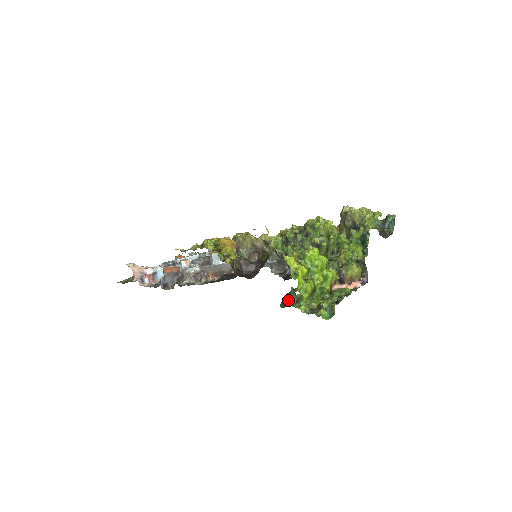
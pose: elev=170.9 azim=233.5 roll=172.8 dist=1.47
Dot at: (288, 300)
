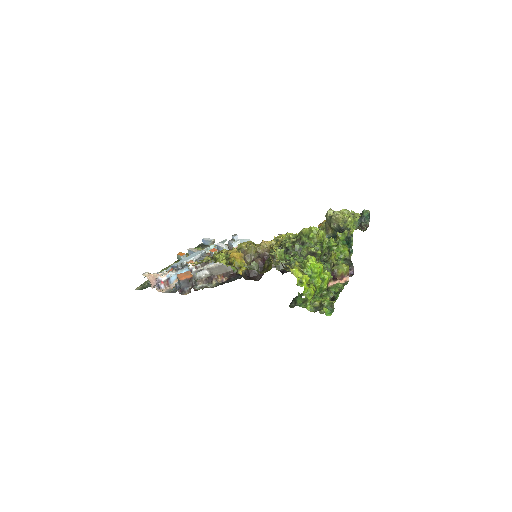
Dot at: (296, 302)
